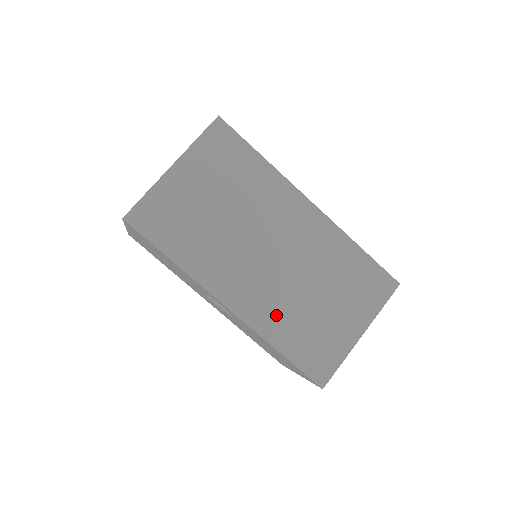
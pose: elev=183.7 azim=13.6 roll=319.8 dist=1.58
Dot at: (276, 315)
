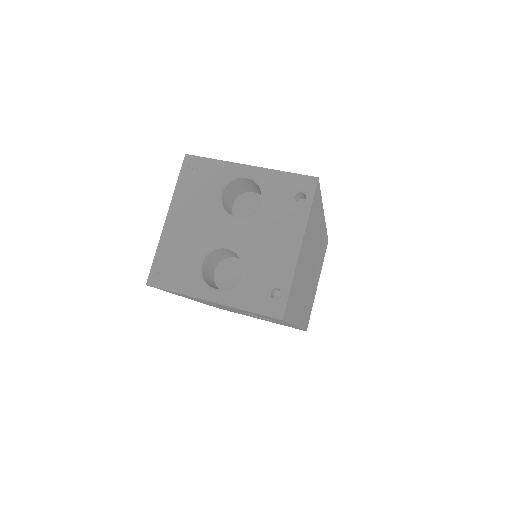
Dot at: occluded
